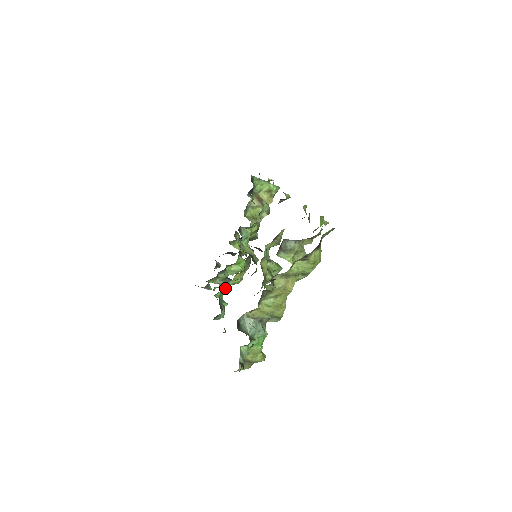
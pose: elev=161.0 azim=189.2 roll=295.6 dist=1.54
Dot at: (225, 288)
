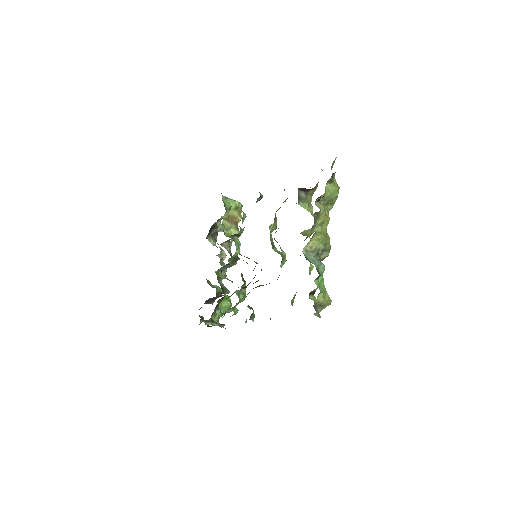
Dot at: (240, 297)
